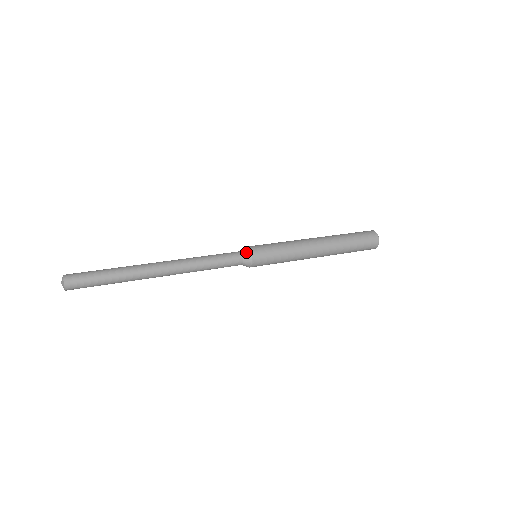
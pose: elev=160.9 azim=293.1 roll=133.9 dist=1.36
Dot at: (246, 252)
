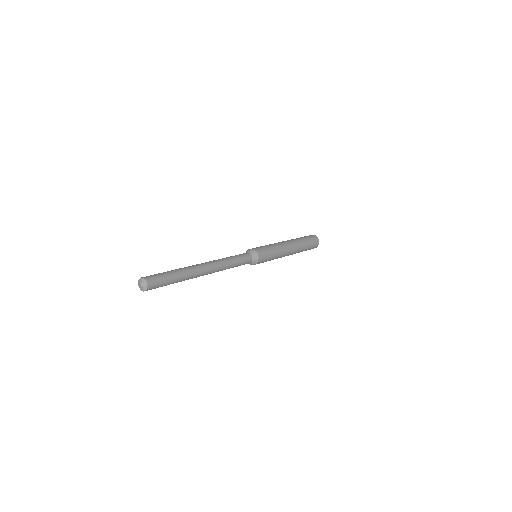
Dot at: (253, 253)
